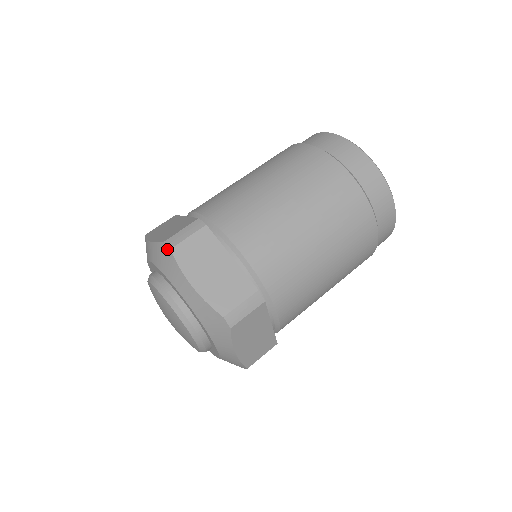
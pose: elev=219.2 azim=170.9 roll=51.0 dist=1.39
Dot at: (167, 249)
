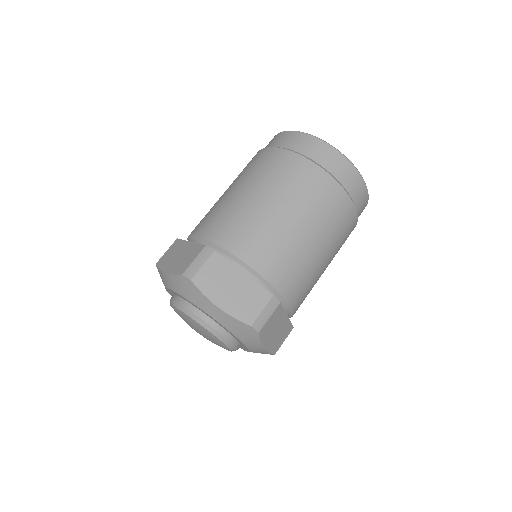
Dot at: (187, 280)
